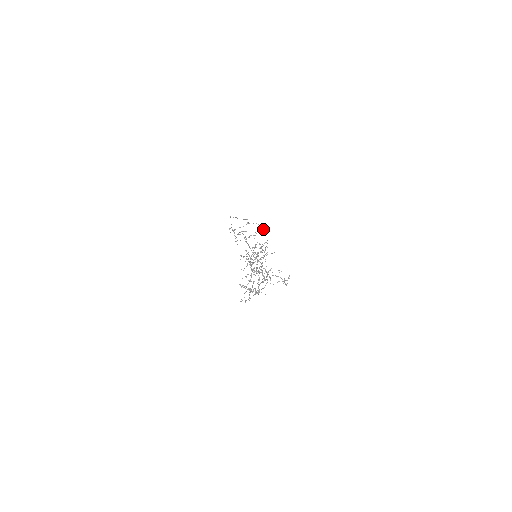
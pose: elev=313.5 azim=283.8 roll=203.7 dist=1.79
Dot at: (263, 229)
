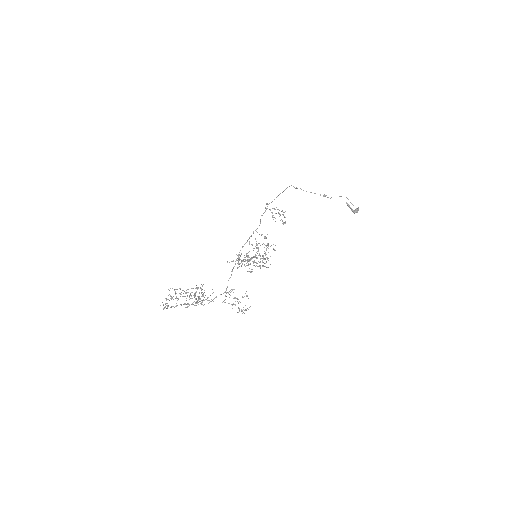
Dot at: (351, 208)
